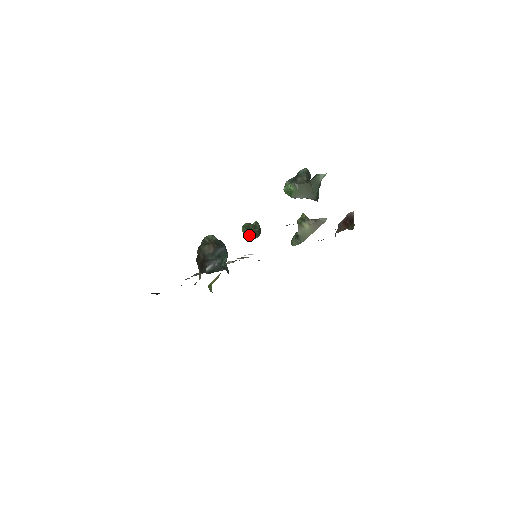
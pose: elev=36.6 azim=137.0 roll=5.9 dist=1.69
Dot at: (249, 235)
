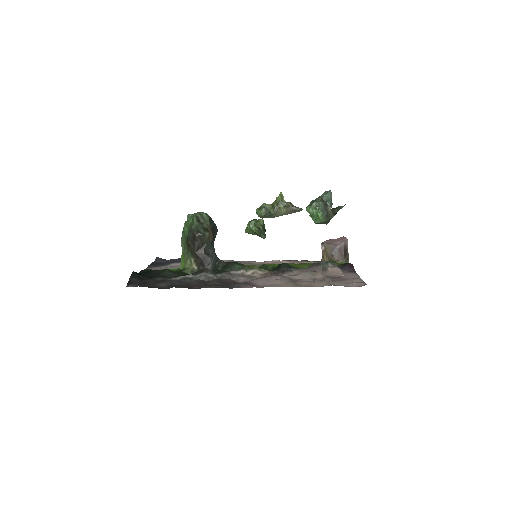
Dot at: (255, 234)
